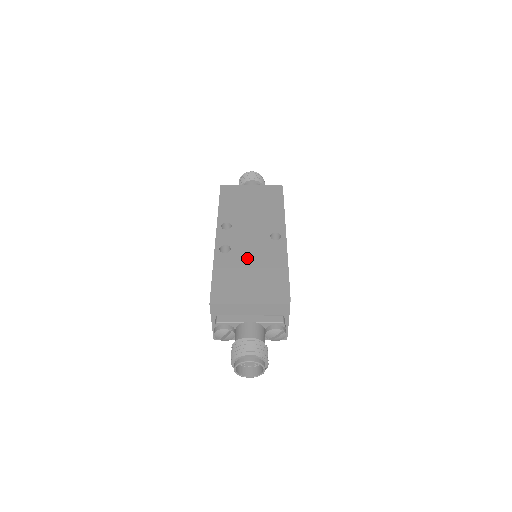
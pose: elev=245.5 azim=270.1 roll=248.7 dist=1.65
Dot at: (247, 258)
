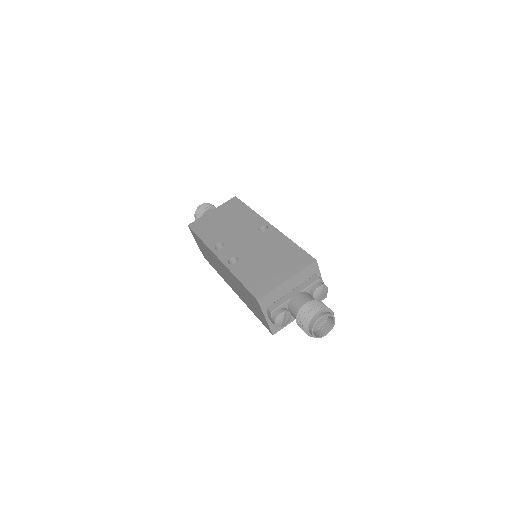
Dot at: (256, 255)
